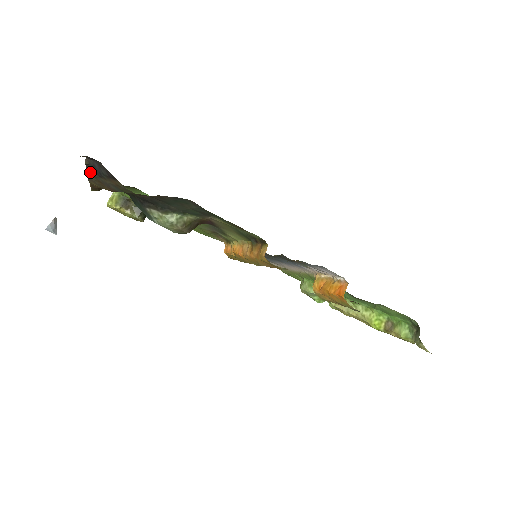
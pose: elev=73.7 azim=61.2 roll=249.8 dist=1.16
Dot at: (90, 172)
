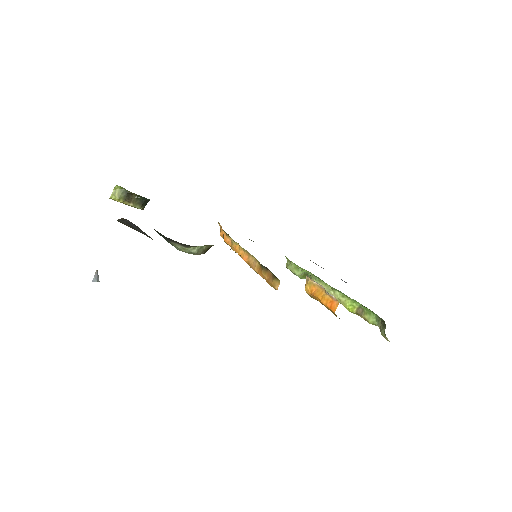
Dot at: (122, 222)
